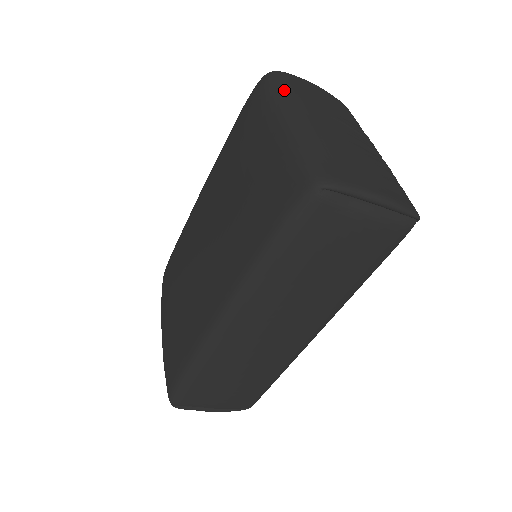
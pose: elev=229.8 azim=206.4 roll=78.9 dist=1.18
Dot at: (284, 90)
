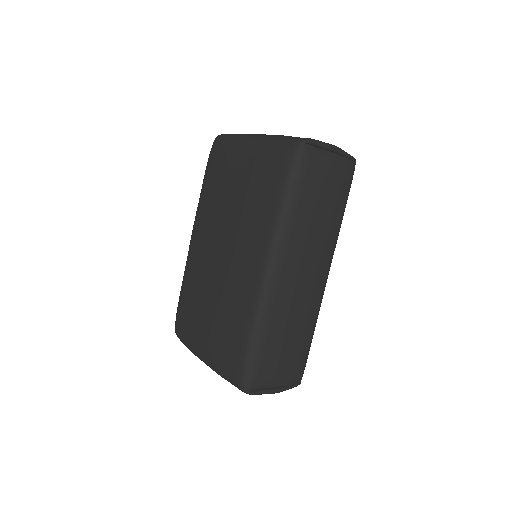
Dot at: (238, 134)
